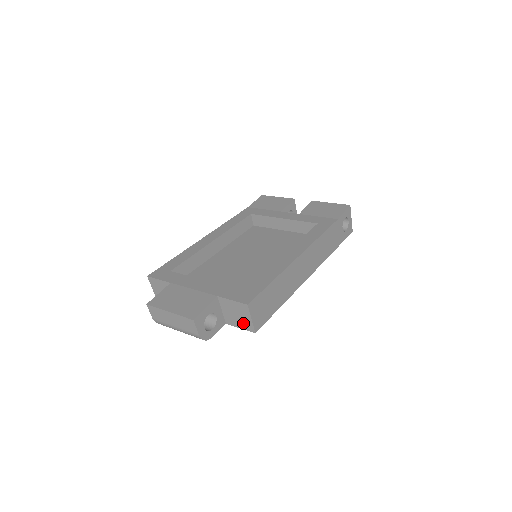
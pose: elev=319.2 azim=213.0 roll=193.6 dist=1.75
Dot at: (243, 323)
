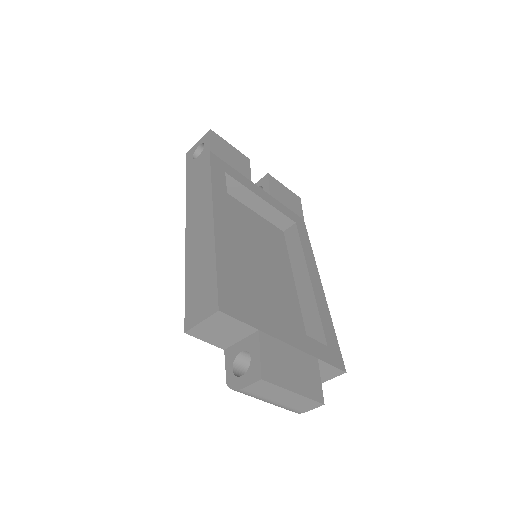
Dot at: occluded
